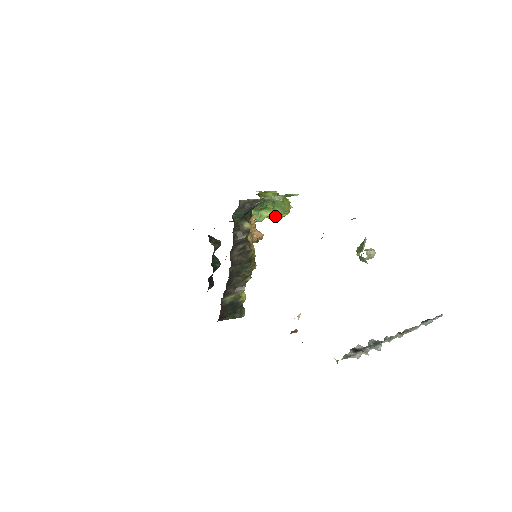
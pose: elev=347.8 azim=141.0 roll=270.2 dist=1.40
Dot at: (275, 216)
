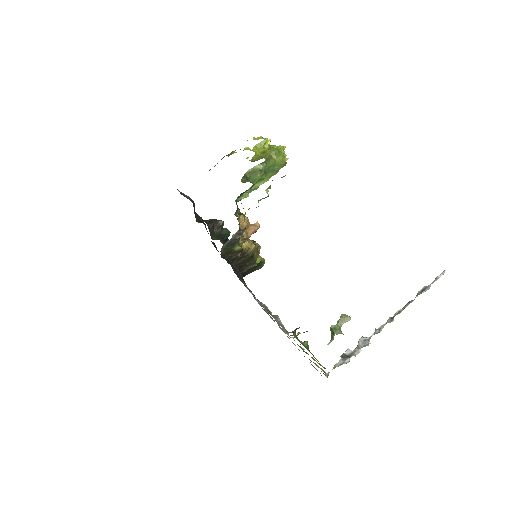
Dot at: occluded
